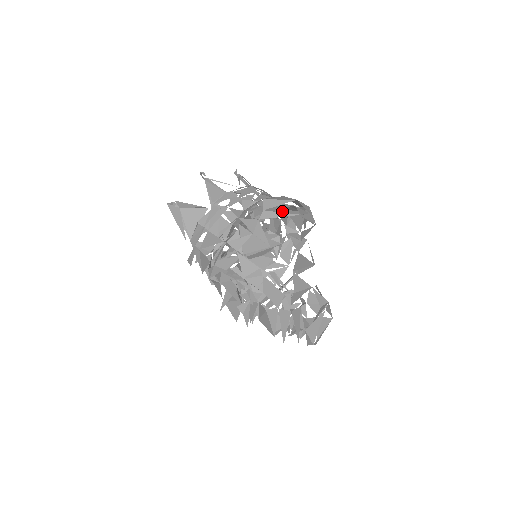
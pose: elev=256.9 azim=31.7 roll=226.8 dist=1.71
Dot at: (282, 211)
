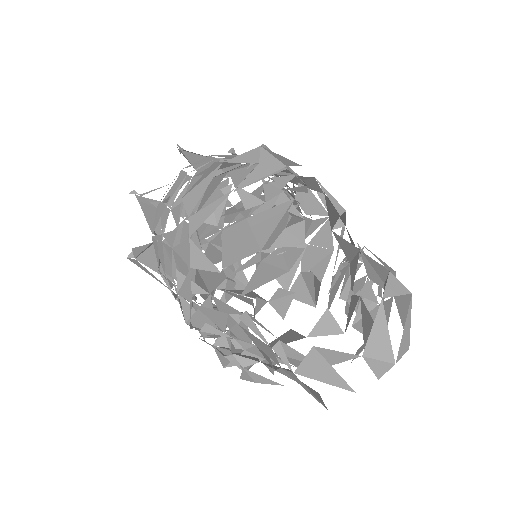
Dot at: occluded
